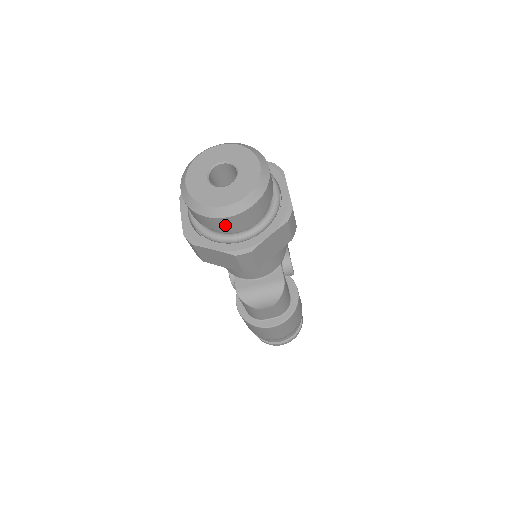
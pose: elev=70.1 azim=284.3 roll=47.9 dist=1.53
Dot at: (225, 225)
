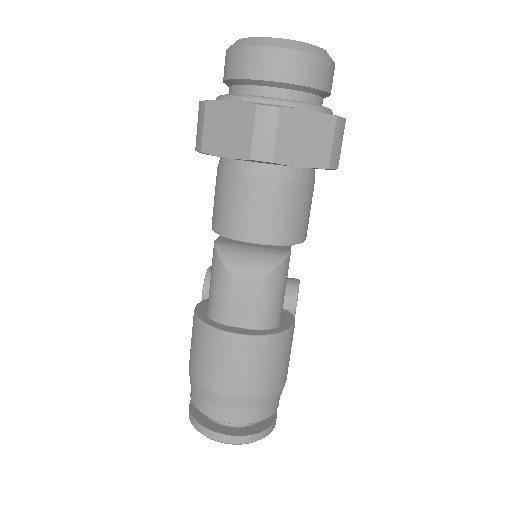
Dot at: (263, 66)
